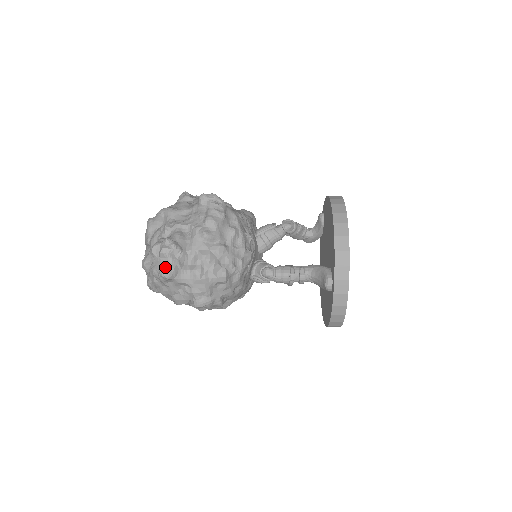
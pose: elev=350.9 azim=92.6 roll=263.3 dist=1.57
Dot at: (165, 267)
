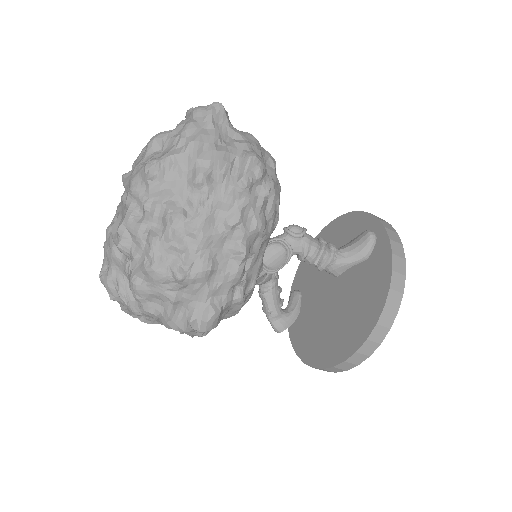
Dot at: occluded
